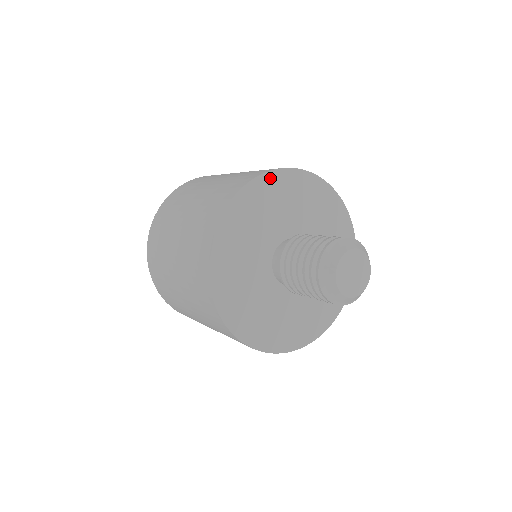
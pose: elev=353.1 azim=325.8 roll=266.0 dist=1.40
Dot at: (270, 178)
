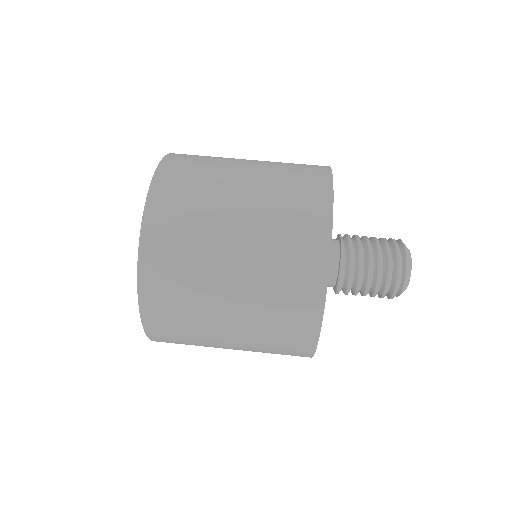
Dot at: occluded
